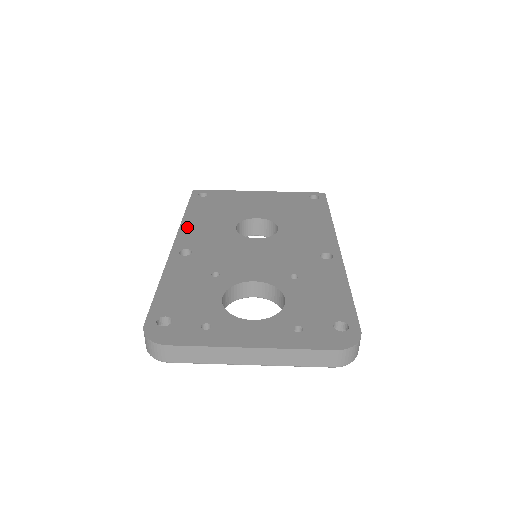
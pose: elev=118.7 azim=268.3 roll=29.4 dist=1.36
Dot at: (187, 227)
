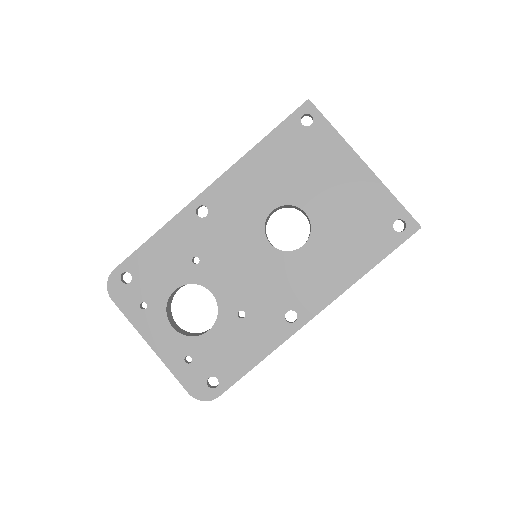
Dot at: (236, 173)
